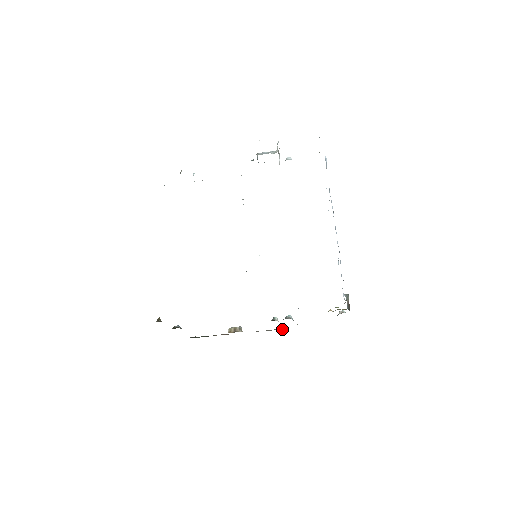
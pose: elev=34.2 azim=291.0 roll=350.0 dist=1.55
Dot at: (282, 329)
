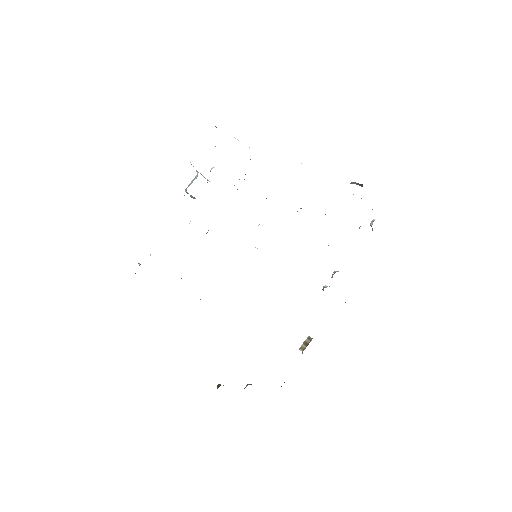
Dot at: occluded
